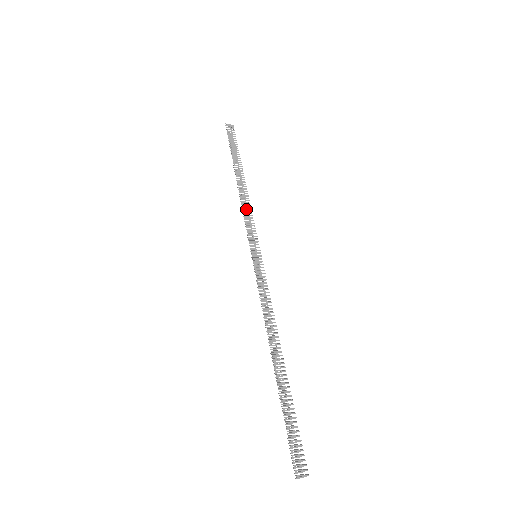
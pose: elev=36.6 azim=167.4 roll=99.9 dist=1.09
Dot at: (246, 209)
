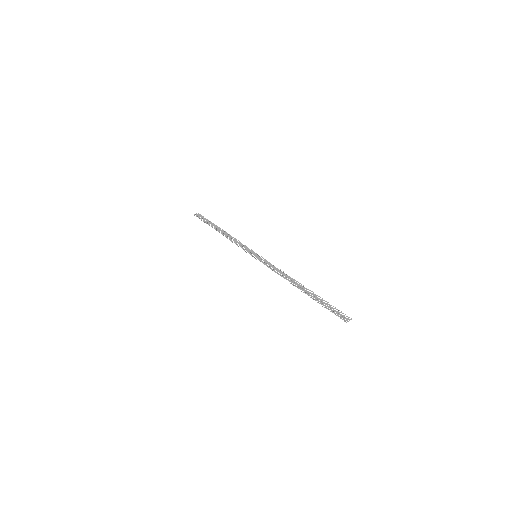
Dot at: (235, 241)
